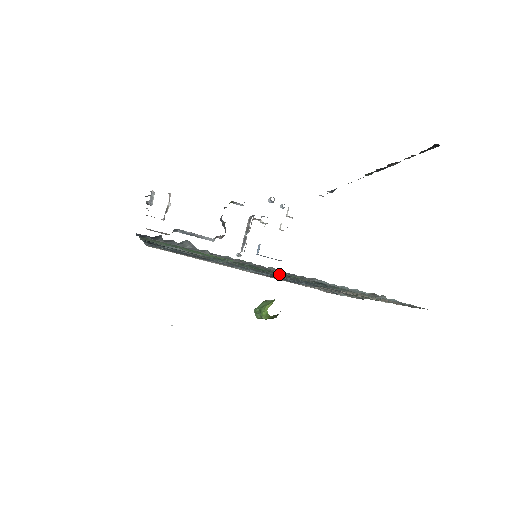
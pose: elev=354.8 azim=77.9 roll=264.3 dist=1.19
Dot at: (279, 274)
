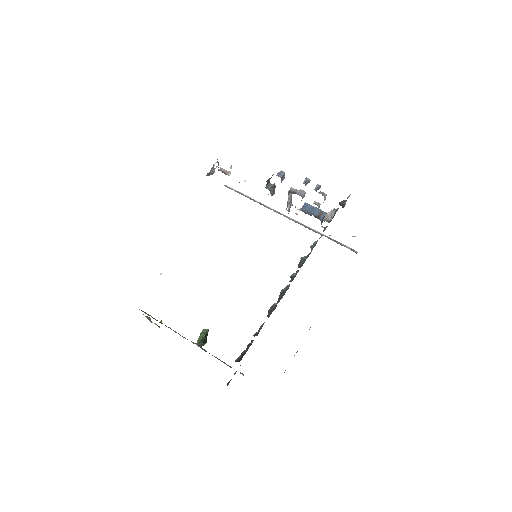
Dot at: occluded
